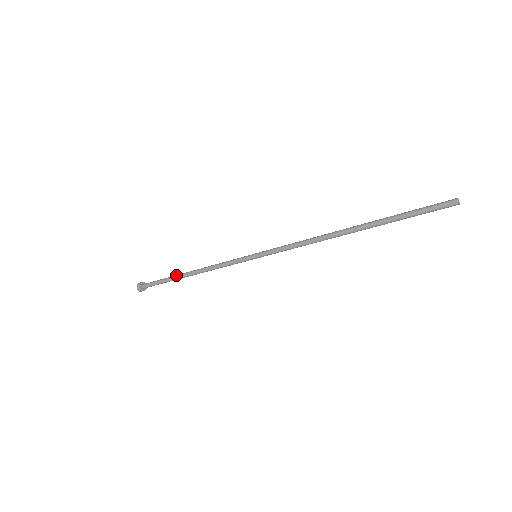
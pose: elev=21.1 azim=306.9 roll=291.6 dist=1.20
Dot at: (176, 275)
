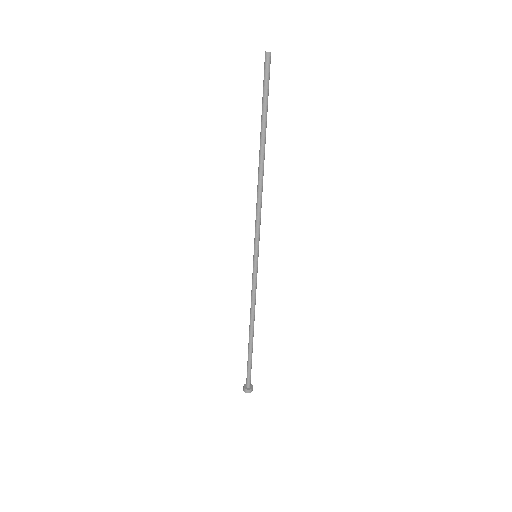
Dot at: (249, 344)
